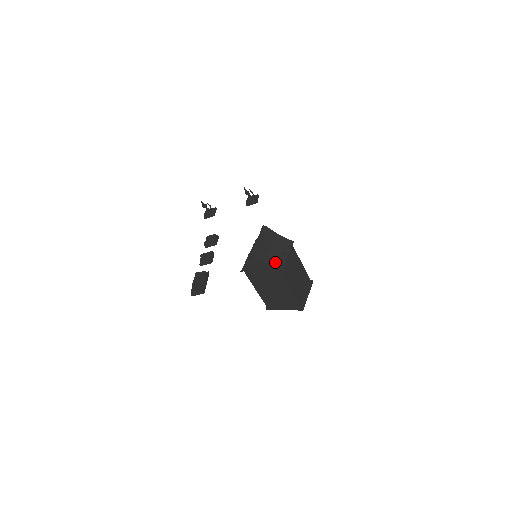
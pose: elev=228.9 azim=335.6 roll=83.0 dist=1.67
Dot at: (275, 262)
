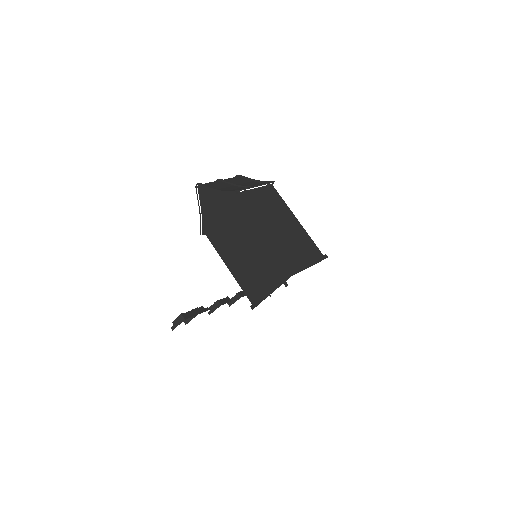
Dot at: occluded
